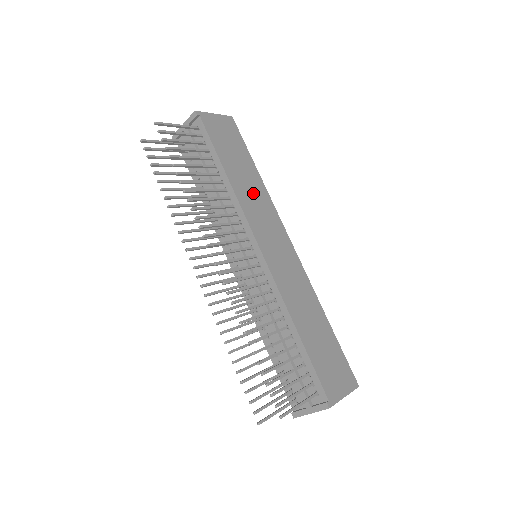
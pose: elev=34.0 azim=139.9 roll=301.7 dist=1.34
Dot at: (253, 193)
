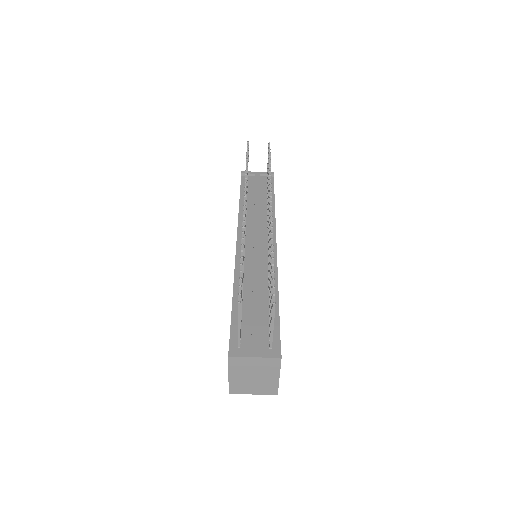
Dot at: occluded
